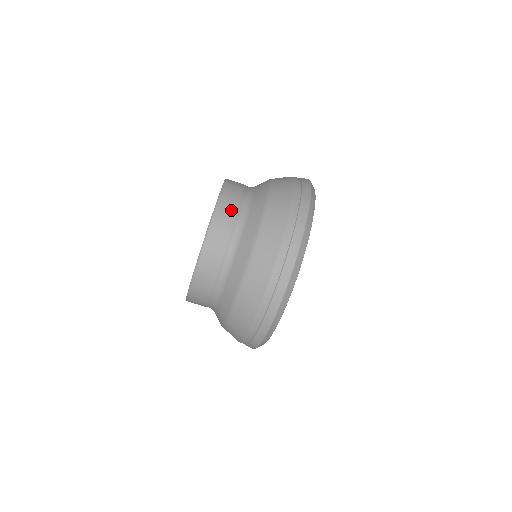
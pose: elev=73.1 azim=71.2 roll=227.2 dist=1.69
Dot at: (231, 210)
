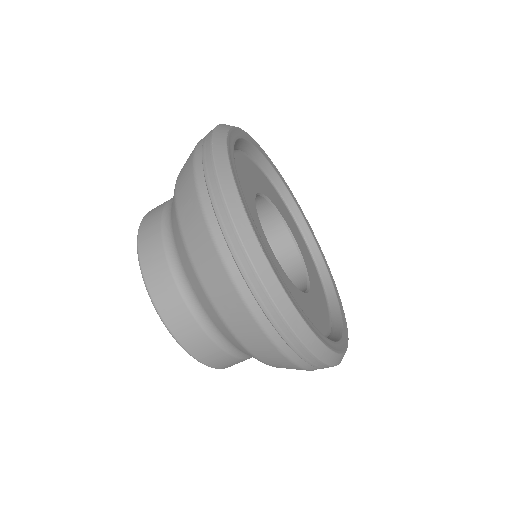
Dot at: (154, 218)
